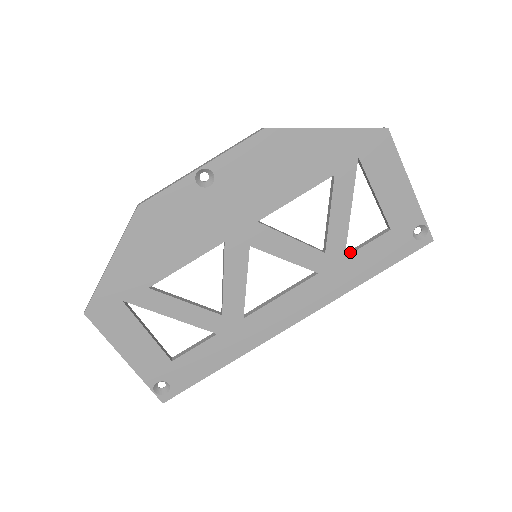
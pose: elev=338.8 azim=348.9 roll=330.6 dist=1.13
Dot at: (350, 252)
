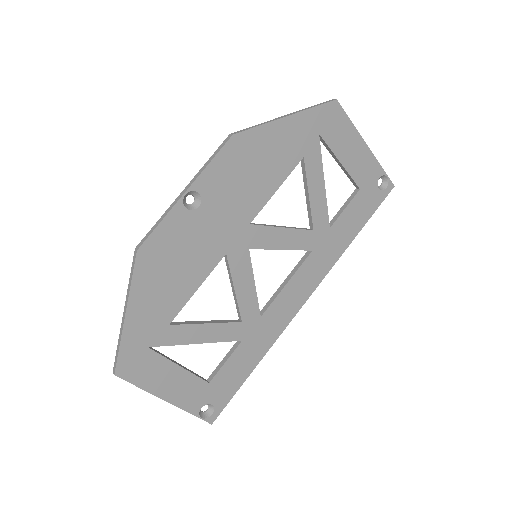
Dot at: (332, 221)
